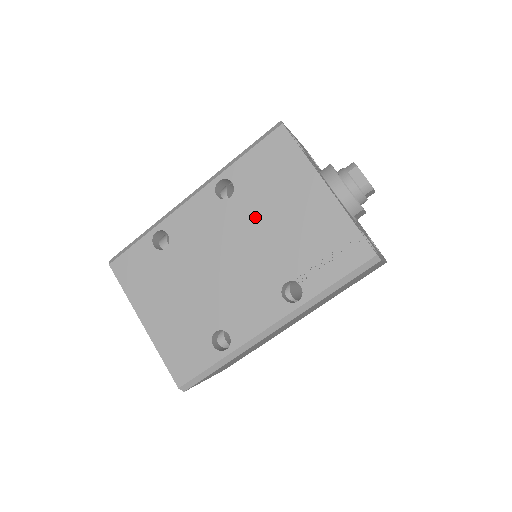
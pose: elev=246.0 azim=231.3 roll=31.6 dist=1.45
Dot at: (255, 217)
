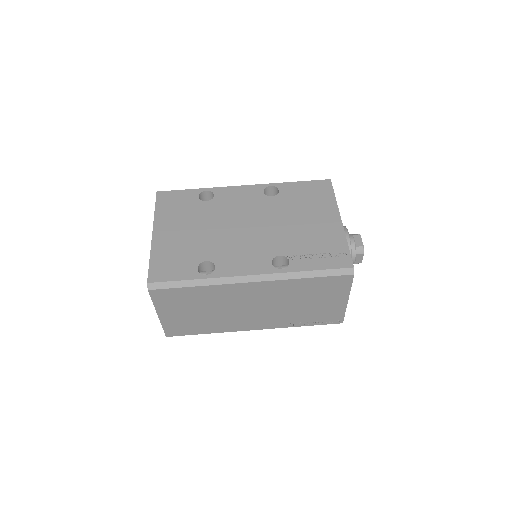
Dot at: (282, 213)
